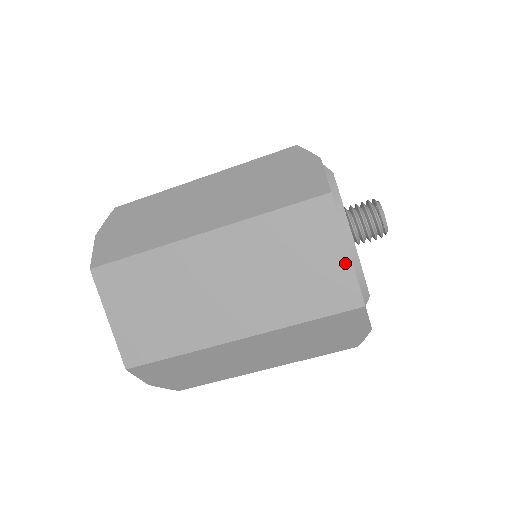
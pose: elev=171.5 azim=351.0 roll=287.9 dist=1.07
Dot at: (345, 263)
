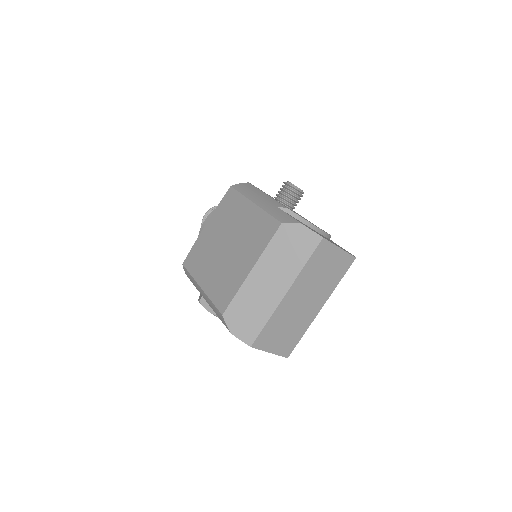
Dot at: (342, 253)
